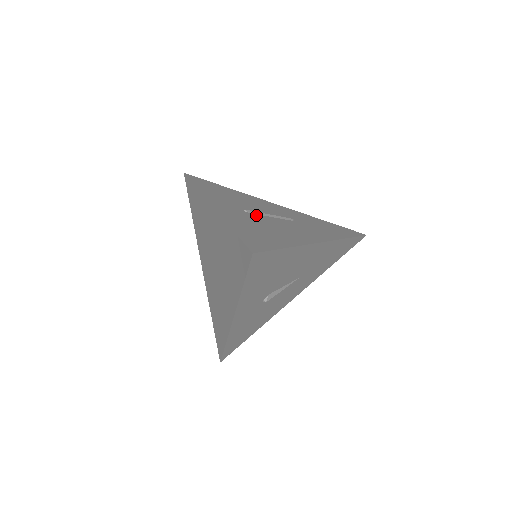
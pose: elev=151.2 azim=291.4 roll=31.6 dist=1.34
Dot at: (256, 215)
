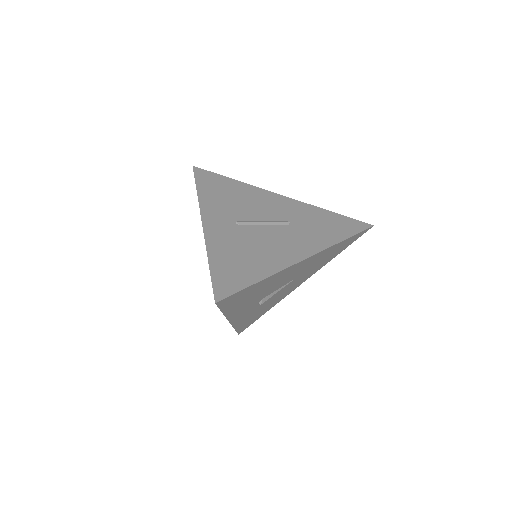
Dot at: (247, 227)
